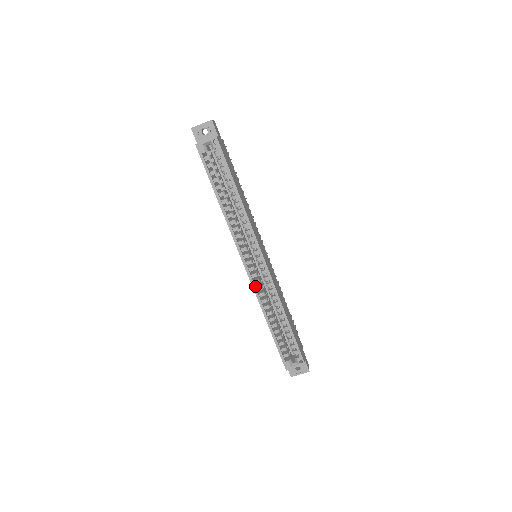
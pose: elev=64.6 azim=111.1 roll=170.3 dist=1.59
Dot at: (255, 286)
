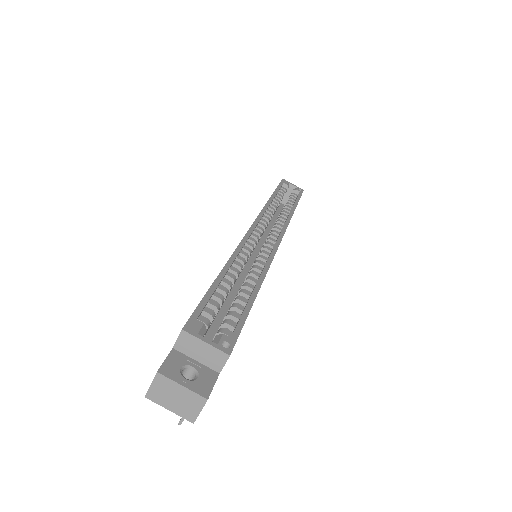
Dot at: (245, 242)
